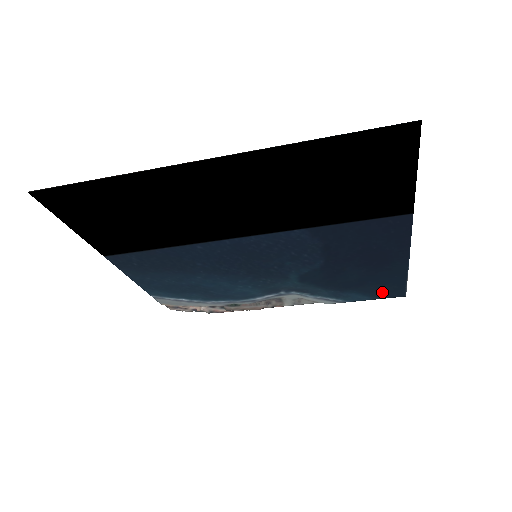
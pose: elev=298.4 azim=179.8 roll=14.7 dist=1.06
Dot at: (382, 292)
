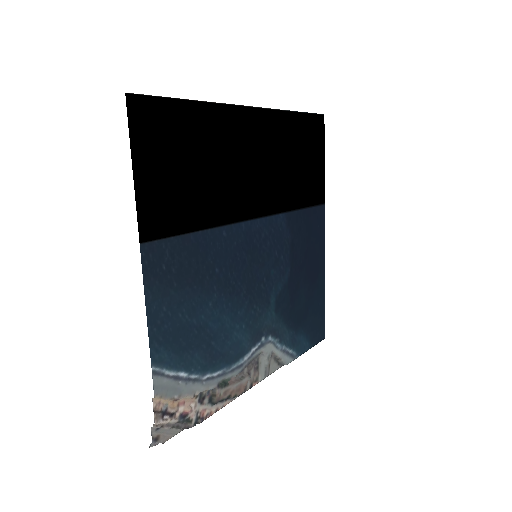
Dot at: (315, 330)
